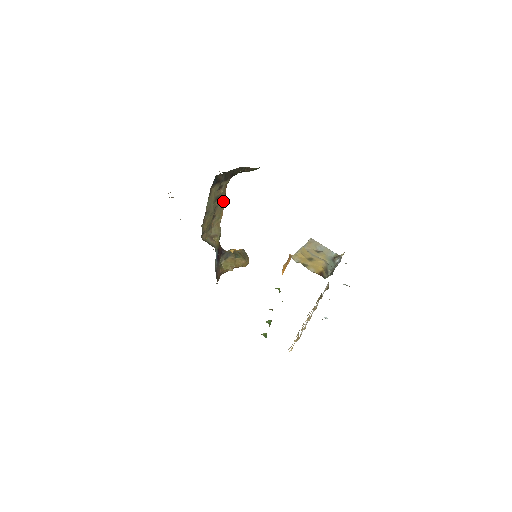
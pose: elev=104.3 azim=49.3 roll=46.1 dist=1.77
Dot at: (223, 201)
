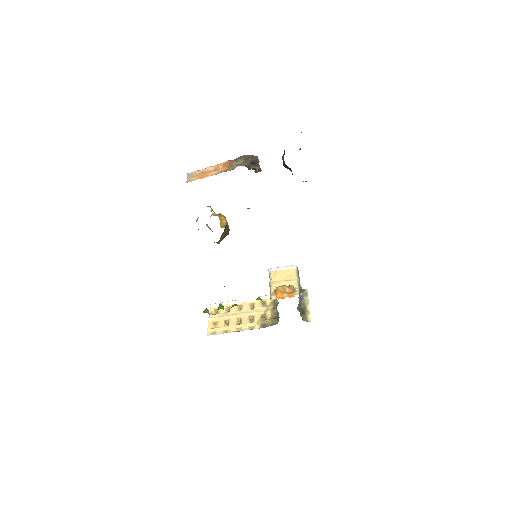
Dot at: occluded
